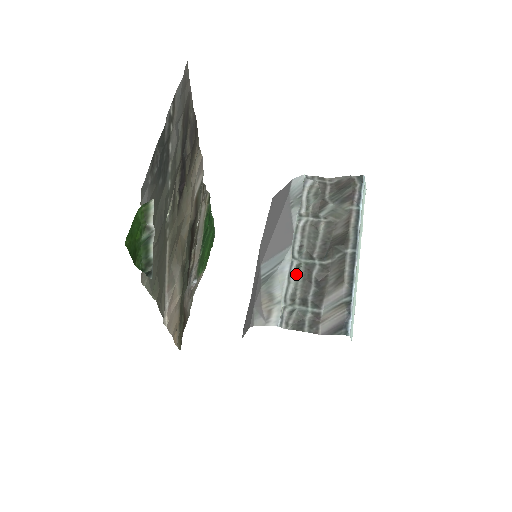
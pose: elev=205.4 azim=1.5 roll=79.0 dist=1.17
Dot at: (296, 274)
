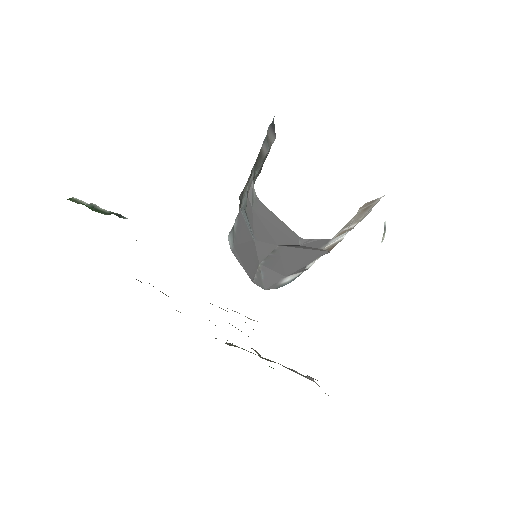
Dot at: occluded
